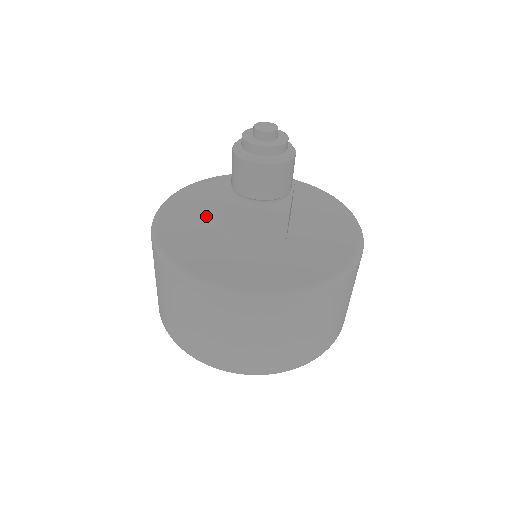
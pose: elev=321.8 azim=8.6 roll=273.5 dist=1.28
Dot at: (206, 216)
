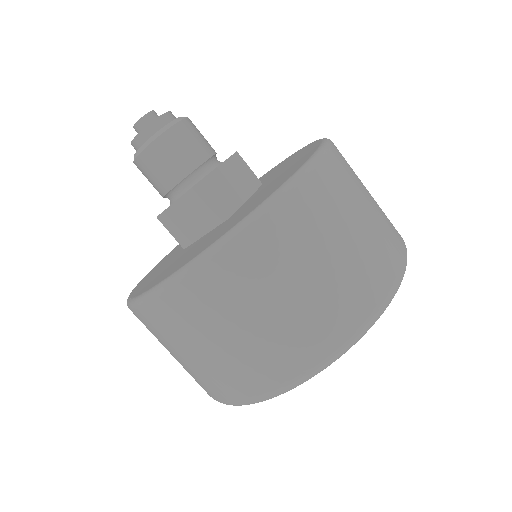
Dot at: occluded
